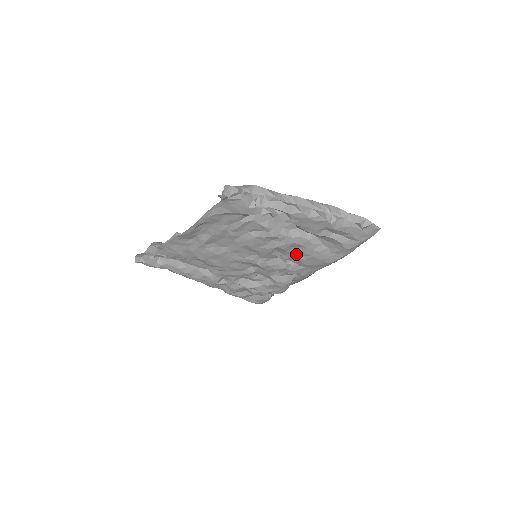
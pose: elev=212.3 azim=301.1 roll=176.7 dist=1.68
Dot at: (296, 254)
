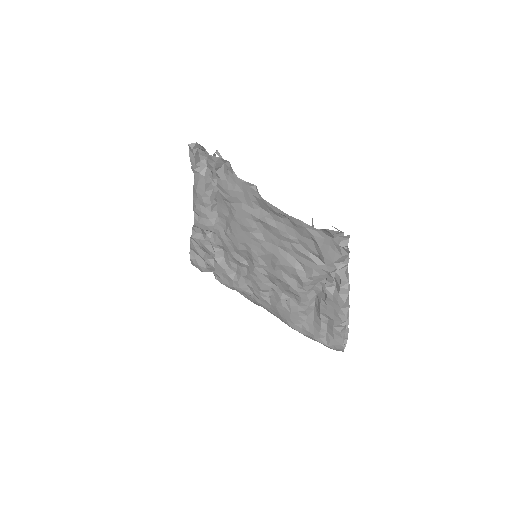
Dot at: (285, 297)
